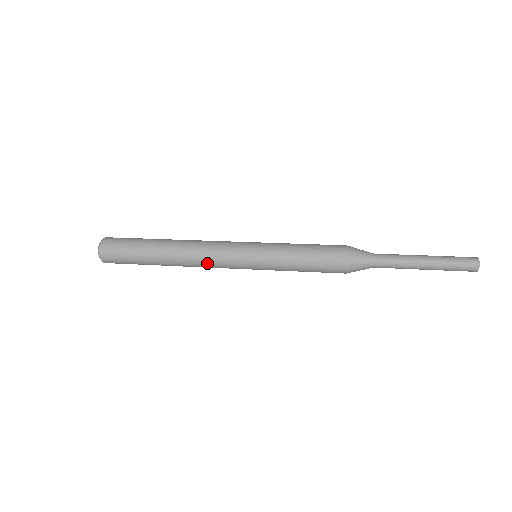
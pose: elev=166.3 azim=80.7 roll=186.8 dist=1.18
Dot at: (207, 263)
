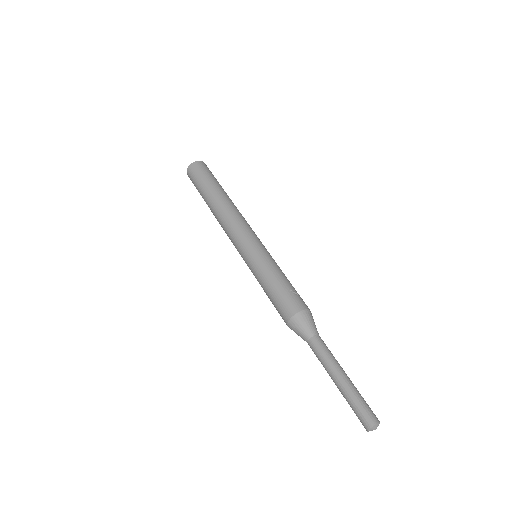
Dot at: (226, 230)
